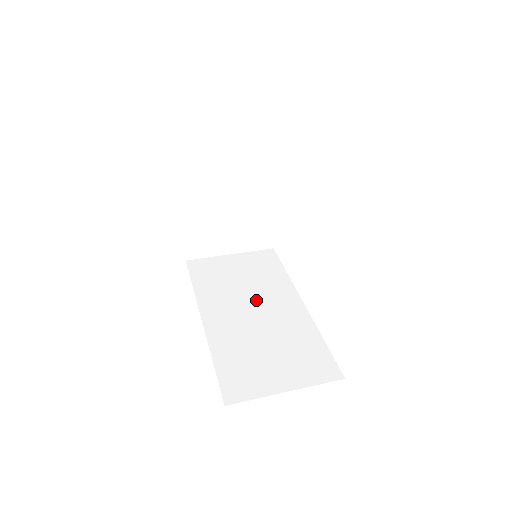
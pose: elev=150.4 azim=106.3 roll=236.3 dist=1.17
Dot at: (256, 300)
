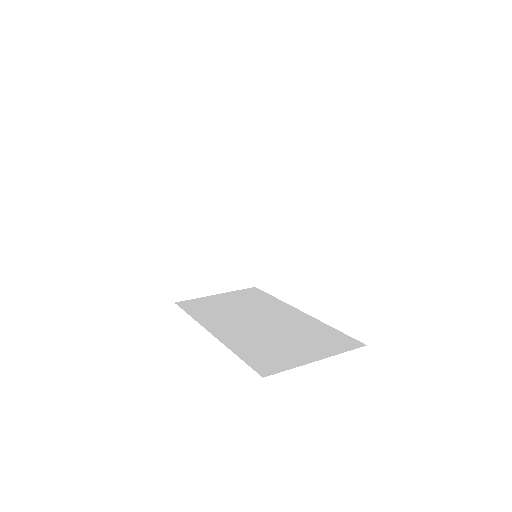
Dot at: (256, 315)
